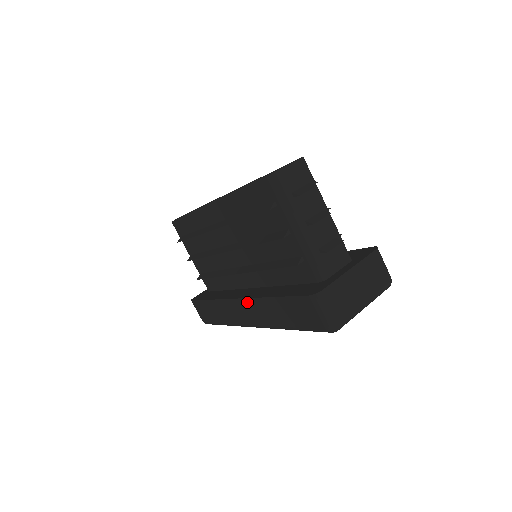
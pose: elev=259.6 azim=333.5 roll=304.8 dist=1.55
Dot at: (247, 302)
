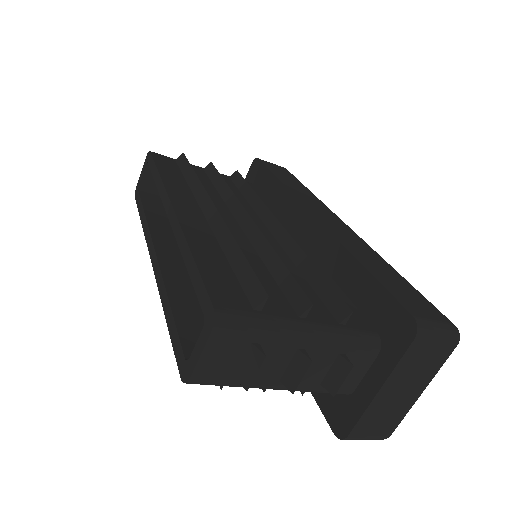
Dot at: occluded
